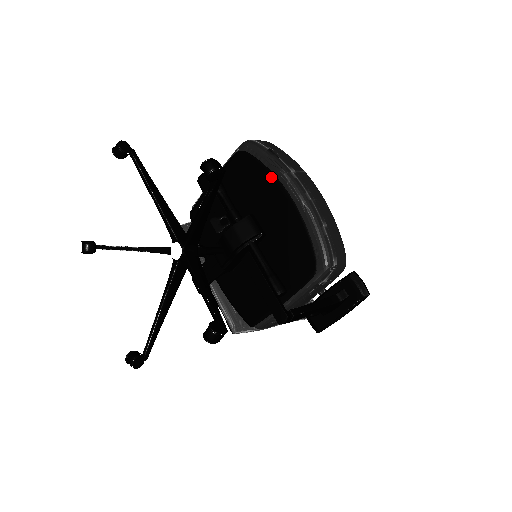
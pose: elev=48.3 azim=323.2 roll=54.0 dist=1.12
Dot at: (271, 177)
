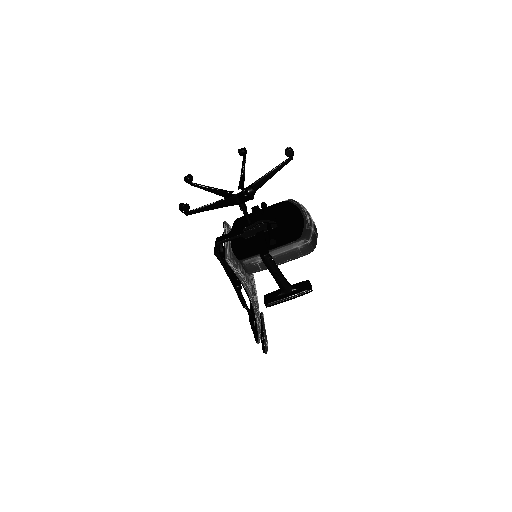
Dot at: (296, 209)
